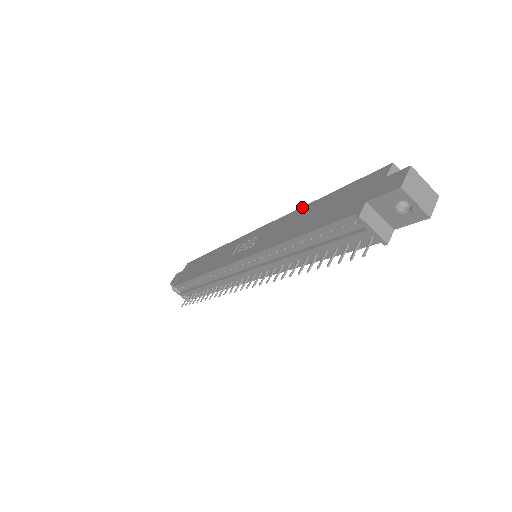
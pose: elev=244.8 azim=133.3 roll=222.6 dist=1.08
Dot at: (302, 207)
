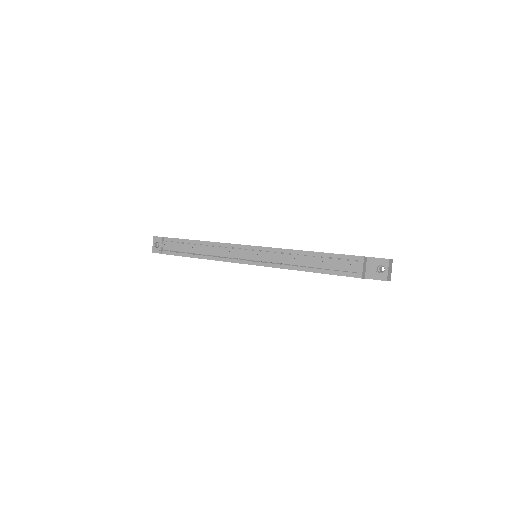
Dot at: occluded
